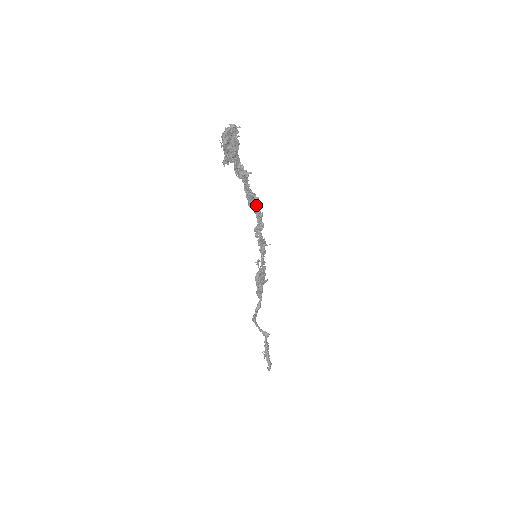
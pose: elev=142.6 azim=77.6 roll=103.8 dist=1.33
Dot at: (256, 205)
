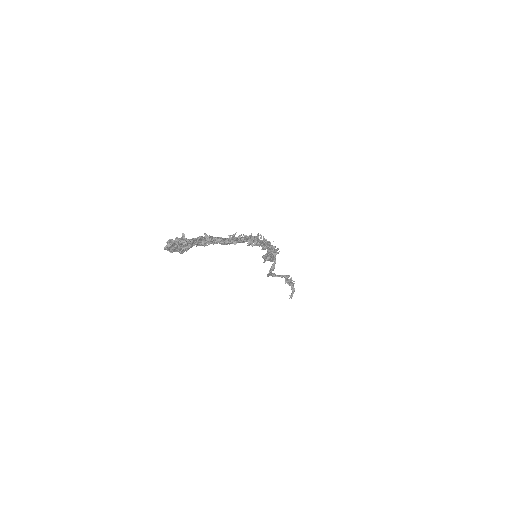
Dot at: (241, 241)
